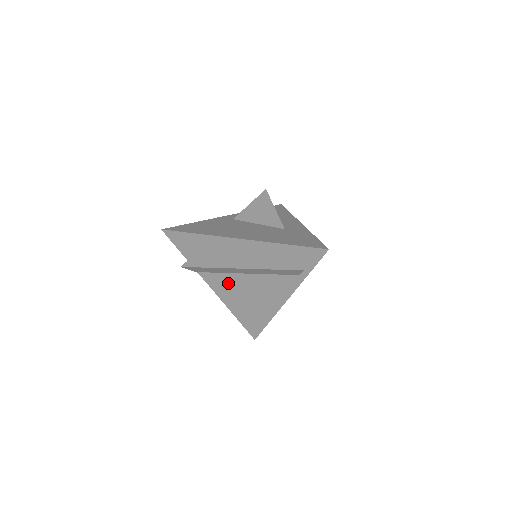
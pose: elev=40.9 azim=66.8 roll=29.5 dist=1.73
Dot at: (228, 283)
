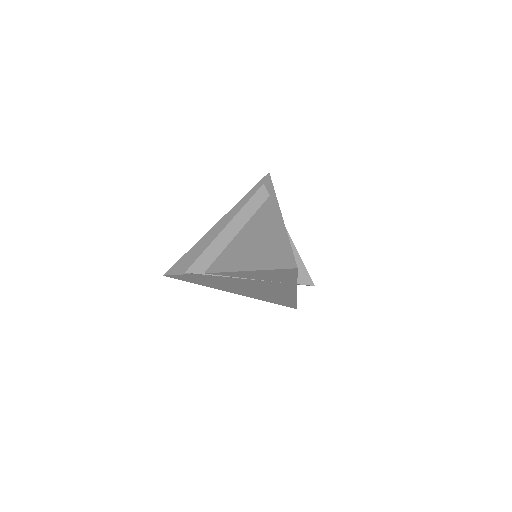
Dot at: (232, 253)
